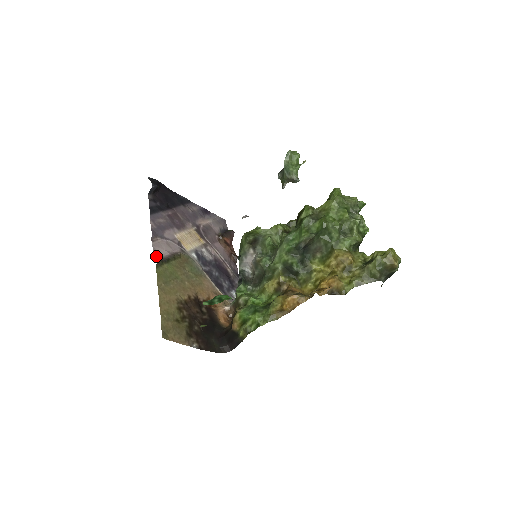
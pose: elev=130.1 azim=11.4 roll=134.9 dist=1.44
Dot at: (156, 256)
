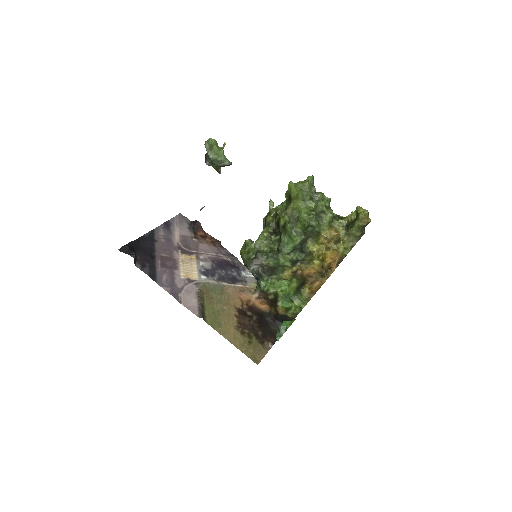
Dot at: (195, 312)
